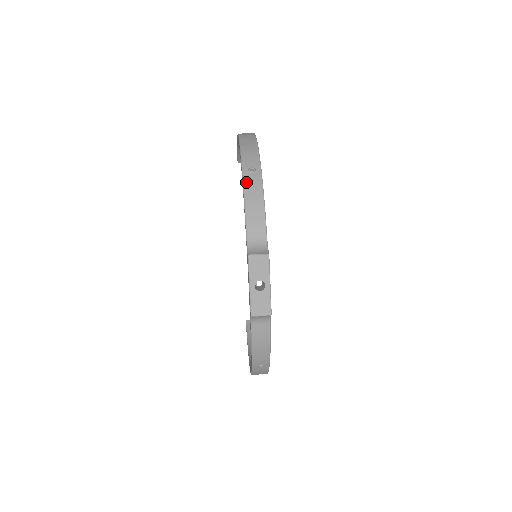
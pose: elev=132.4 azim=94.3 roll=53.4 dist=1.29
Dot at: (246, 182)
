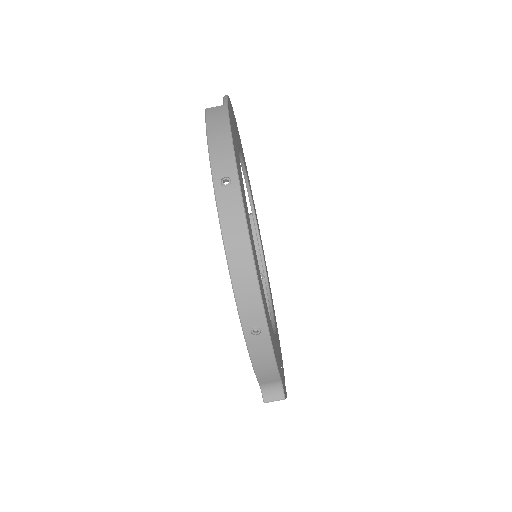
Dot at: (251, 348)
